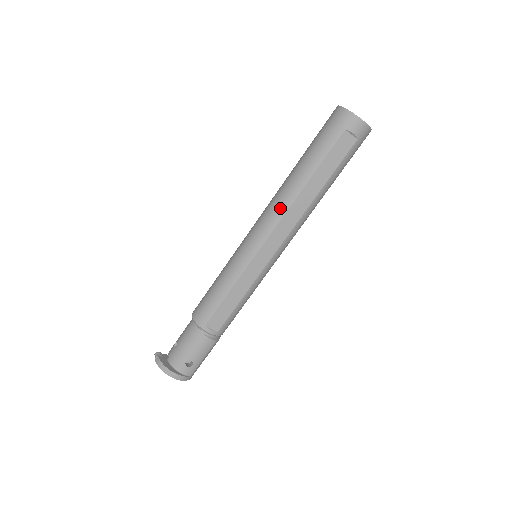
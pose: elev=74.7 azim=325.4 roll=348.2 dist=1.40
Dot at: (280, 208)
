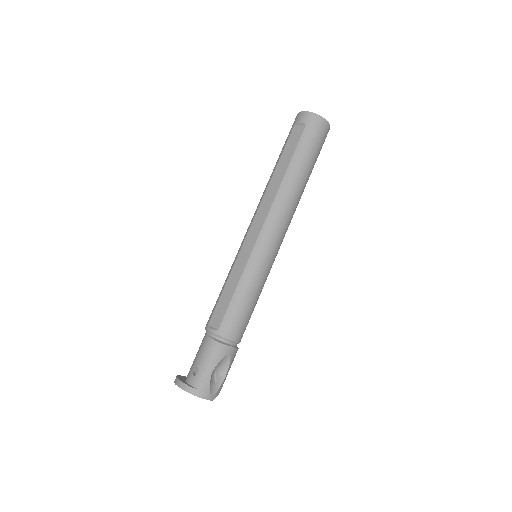
Dot at: occluded
